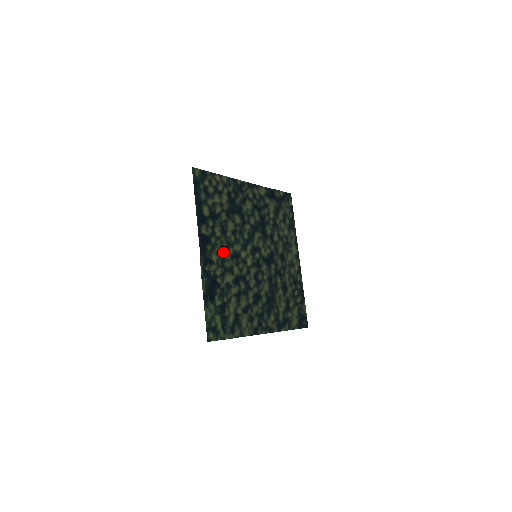
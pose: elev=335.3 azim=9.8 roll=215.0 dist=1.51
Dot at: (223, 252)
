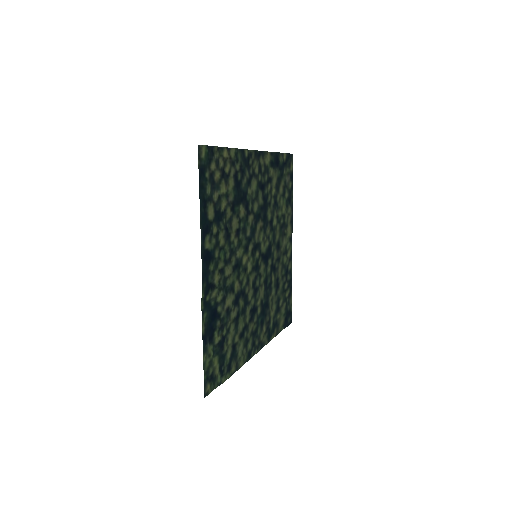
Dot at: (225, 266)
